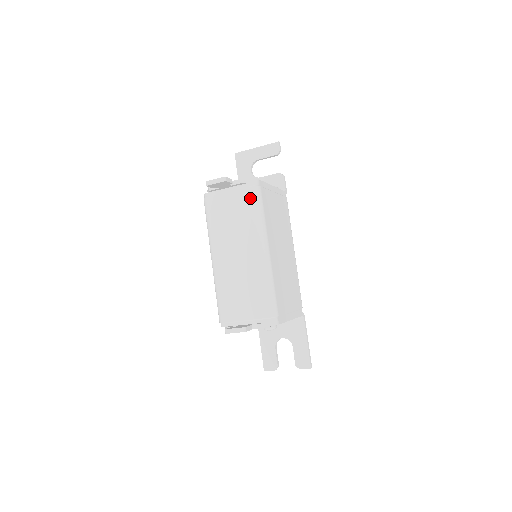
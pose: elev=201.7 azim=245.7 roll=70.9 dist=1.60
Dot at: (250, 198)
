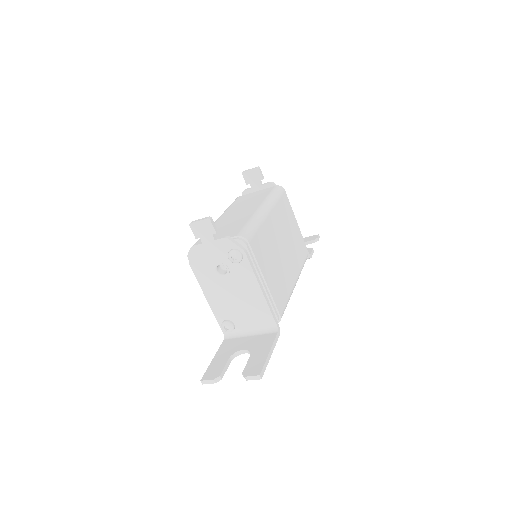
Dot at: (272, 189)
